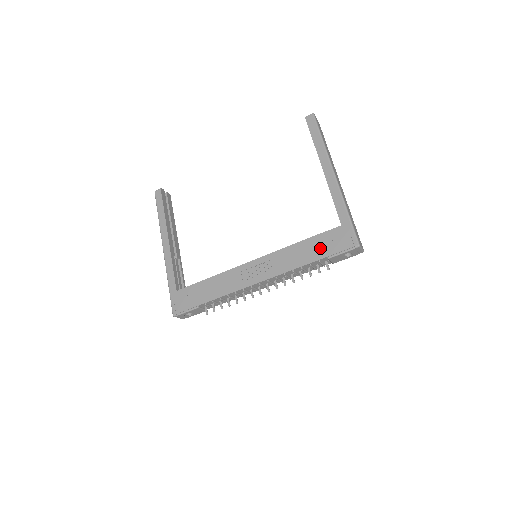
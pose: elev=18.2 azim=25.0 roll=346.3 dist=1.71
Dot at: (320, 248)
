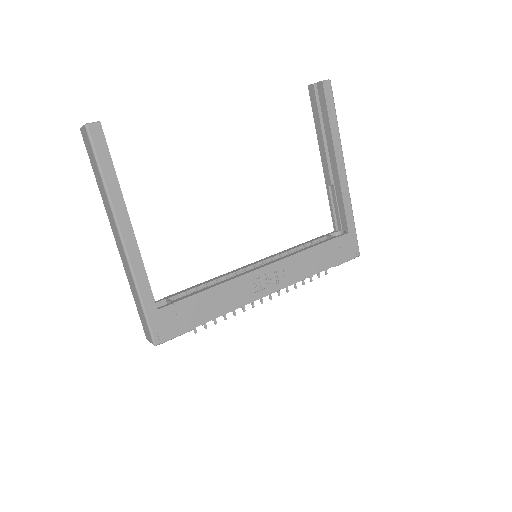
Dot at: (330, 256)
